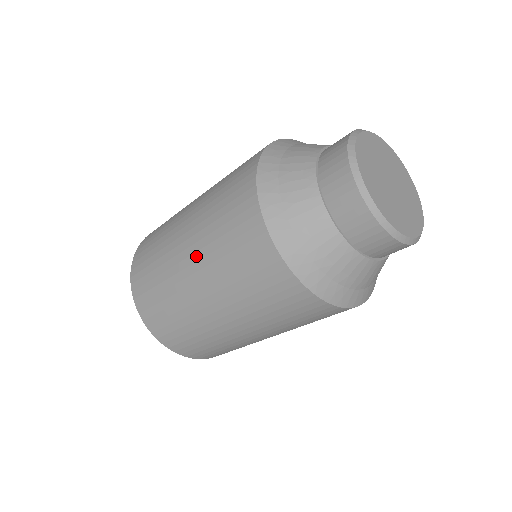
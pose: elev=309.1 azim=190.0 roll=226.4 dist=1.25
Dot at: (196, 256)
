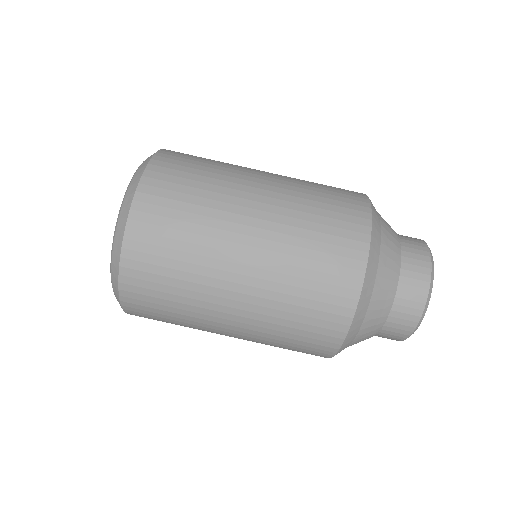
Dot at: (250, 307)
